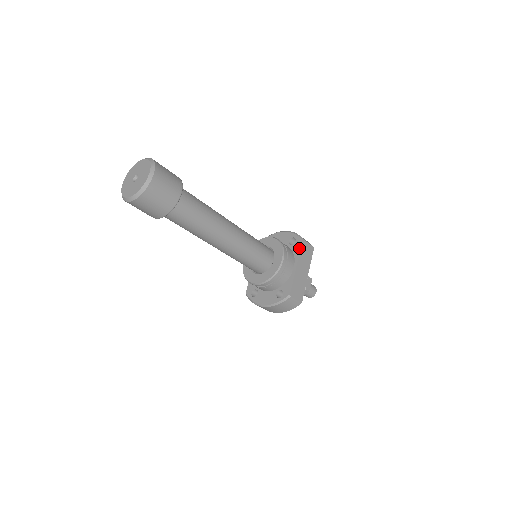
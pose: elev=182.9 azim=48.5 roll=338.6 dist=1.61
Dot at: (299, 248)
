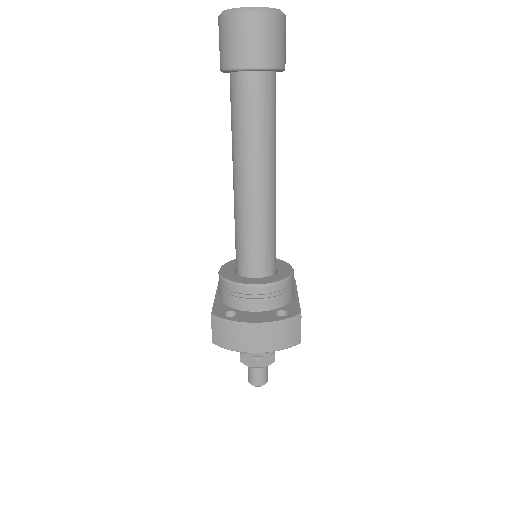
Dot at: (294, 282)
